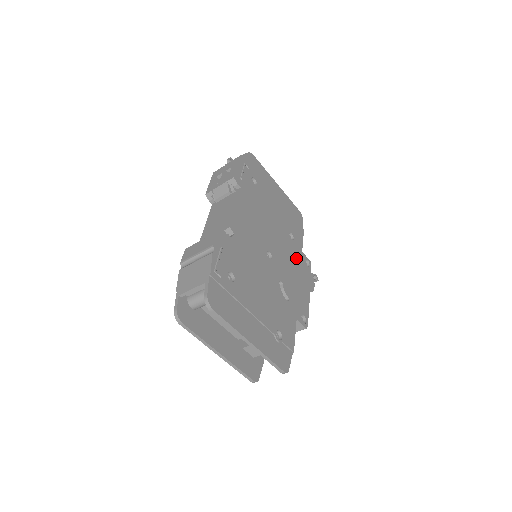
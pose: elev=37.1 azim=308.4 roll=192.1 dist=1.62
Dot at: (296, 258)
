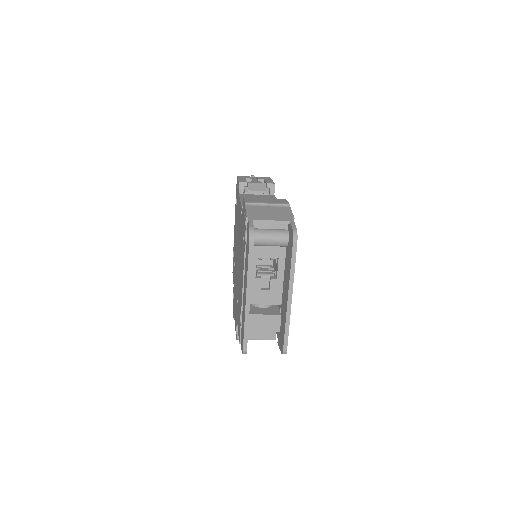
Dot at: occluded
